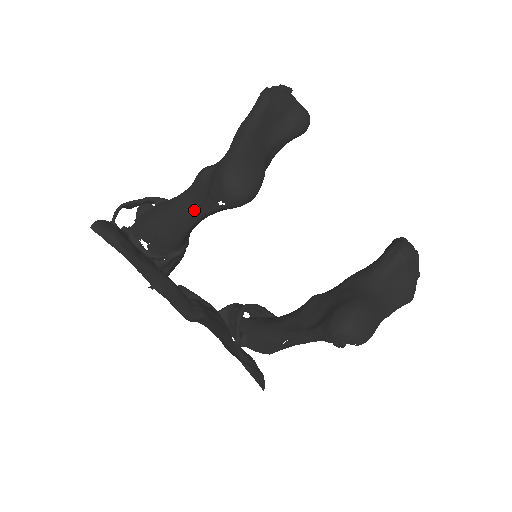
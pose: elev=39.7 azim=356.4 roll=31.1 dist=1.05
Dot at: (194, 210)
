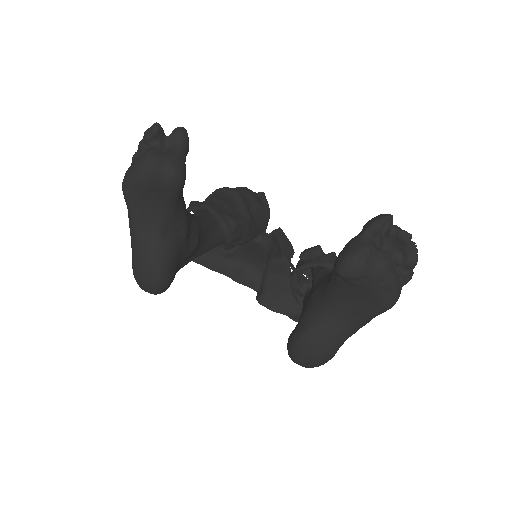
Dot at: occluded
